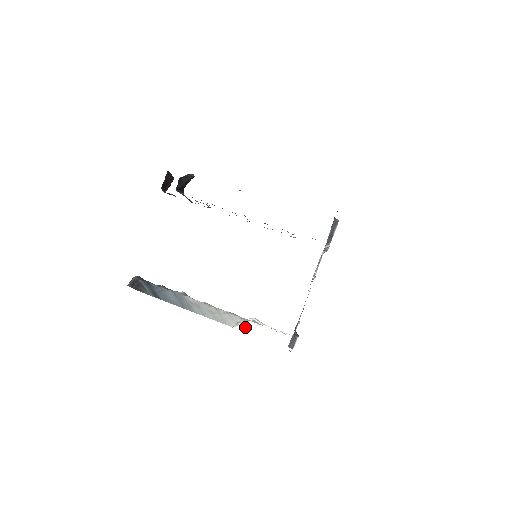
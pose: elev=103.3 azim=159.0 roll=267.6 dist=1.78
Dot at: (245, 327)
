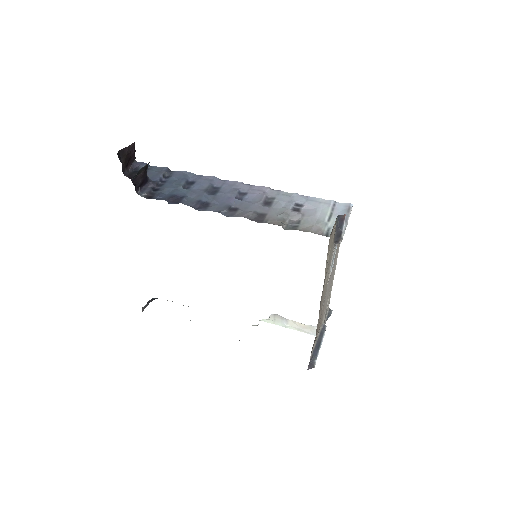
Dot at: (270, 320)
